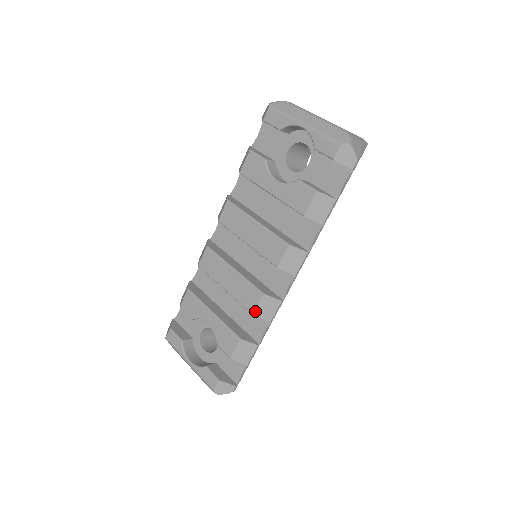
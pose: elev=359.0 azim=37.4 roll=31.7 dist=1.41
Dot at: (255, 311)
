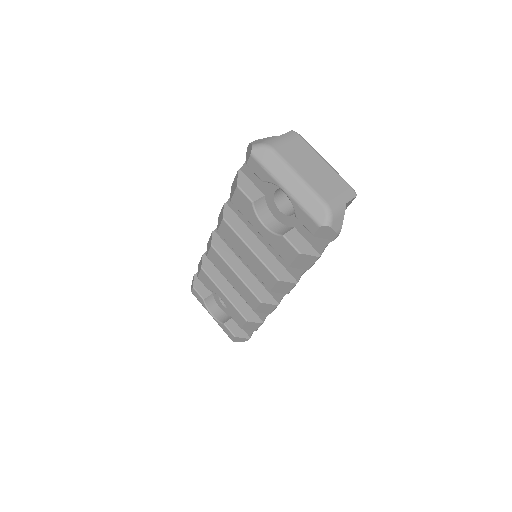
Dot at: (256, 310)
